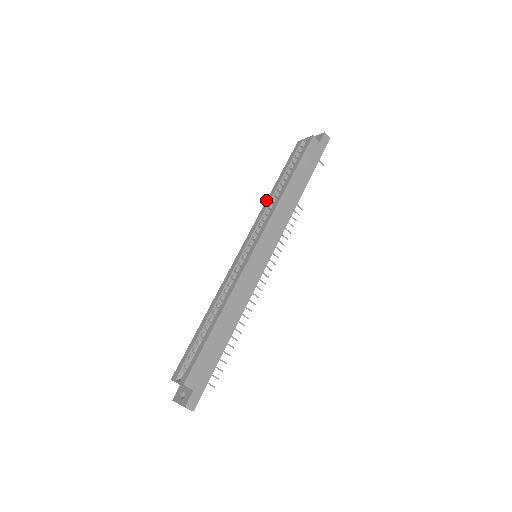
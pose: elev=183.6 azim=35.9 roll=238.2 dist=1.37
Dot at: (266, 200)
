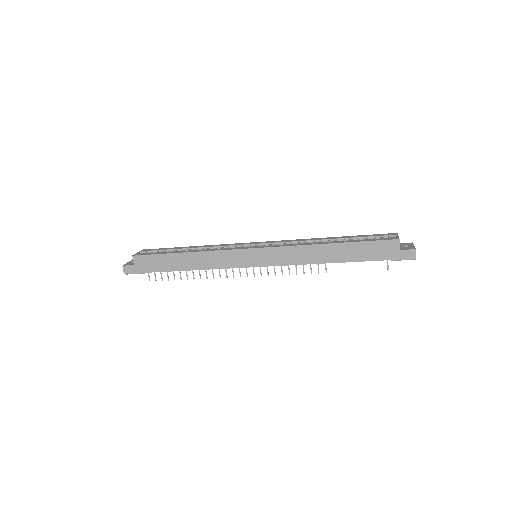
Dot at: (315, 238)
